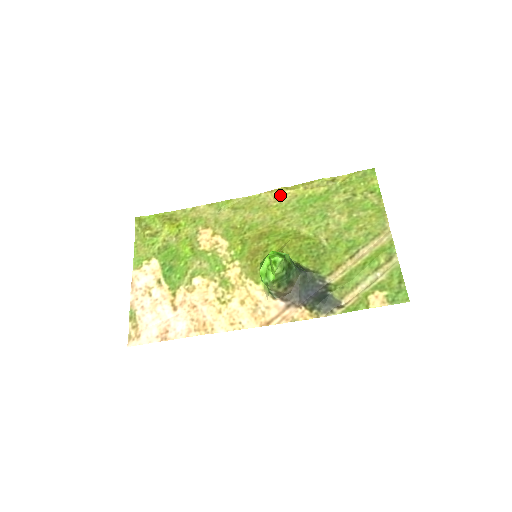
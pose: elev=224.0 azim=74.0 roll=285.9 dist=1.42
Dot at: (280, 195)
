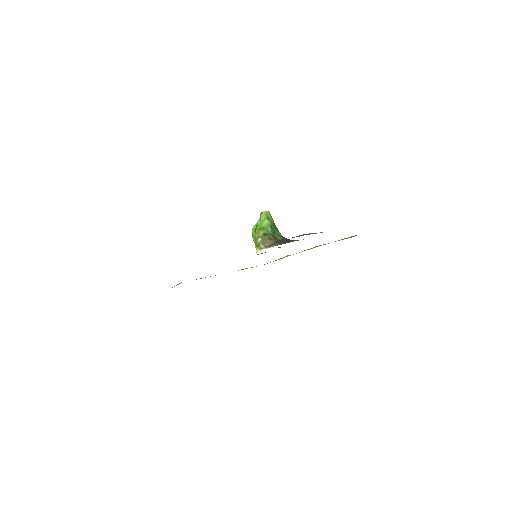
Dot at: occluded
